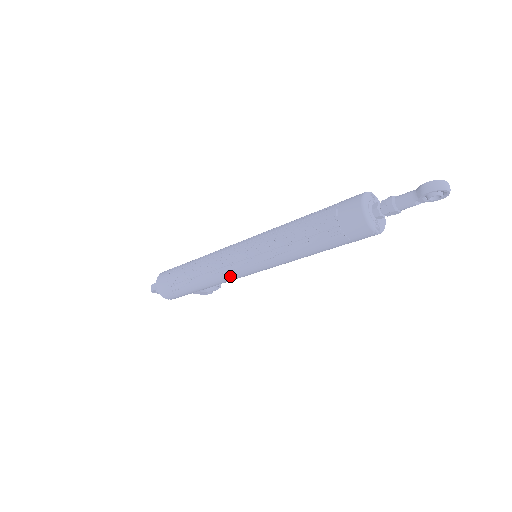
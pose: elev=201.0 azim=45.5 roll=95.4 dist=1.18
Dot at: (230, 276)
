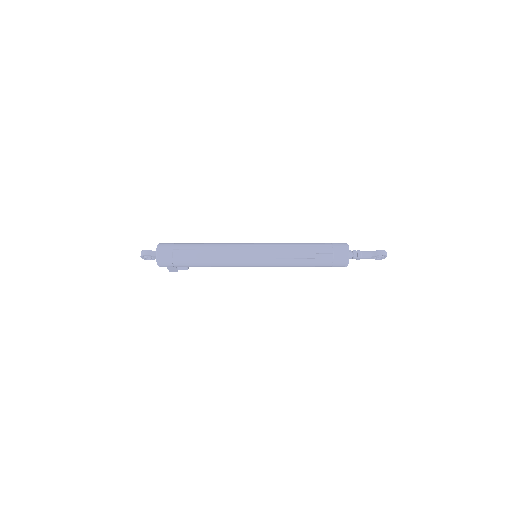
Dot at: (237, 263)
